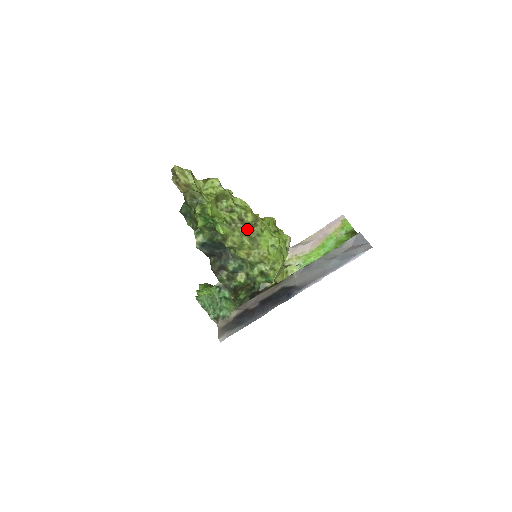
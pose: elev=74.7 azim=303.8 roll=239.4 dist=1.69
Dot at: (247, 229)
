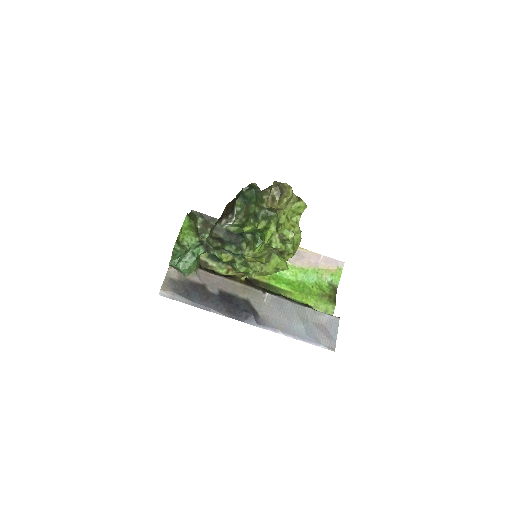
Dot at: occluded
